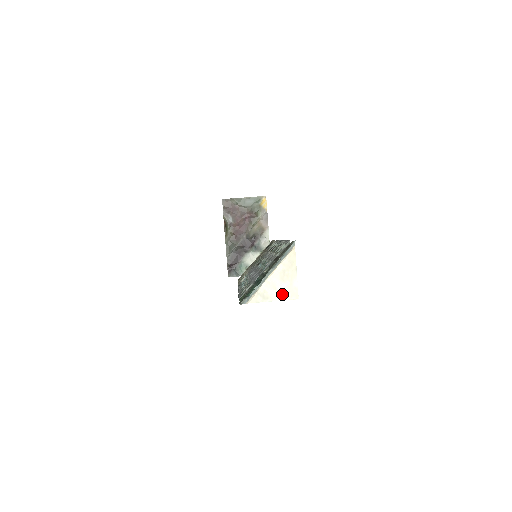
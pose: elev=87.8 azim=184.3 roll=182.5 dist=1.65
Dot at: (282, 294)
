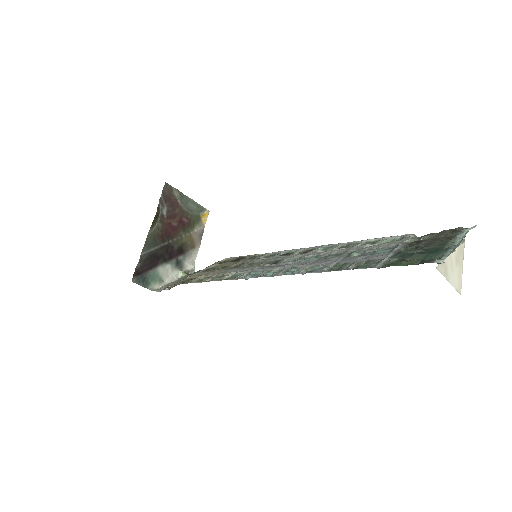
Dot at: (454, 279)
